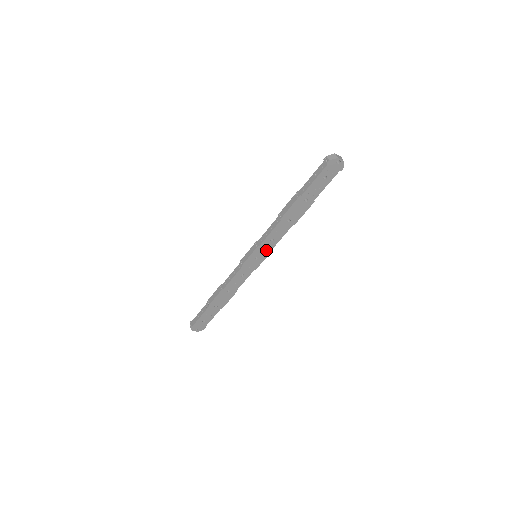
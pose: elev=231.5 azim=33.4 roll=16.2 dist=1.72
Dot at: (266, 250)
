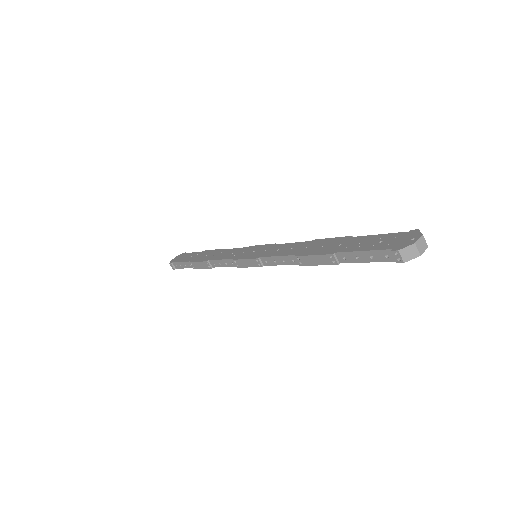
Dot at: occluded
